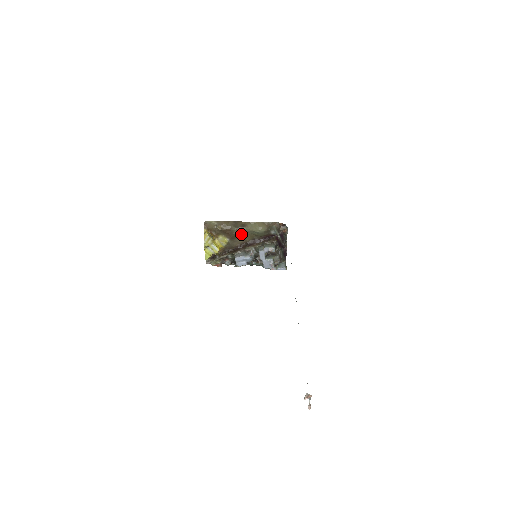
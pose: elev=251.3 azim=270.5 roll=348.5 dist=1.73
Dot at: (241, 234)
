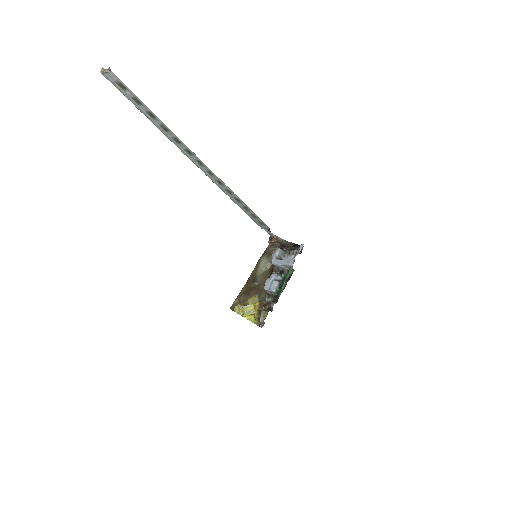
Dot at: (259, 281)
